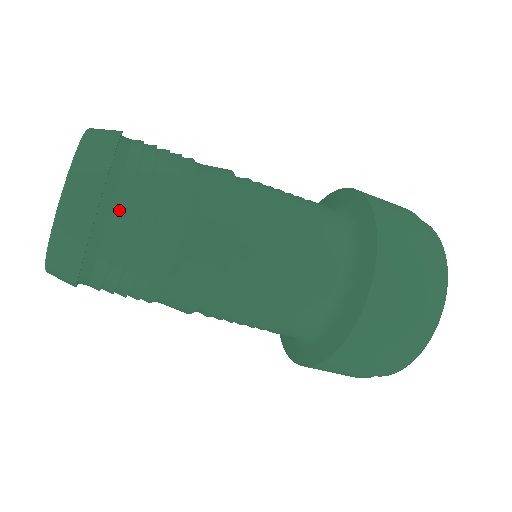
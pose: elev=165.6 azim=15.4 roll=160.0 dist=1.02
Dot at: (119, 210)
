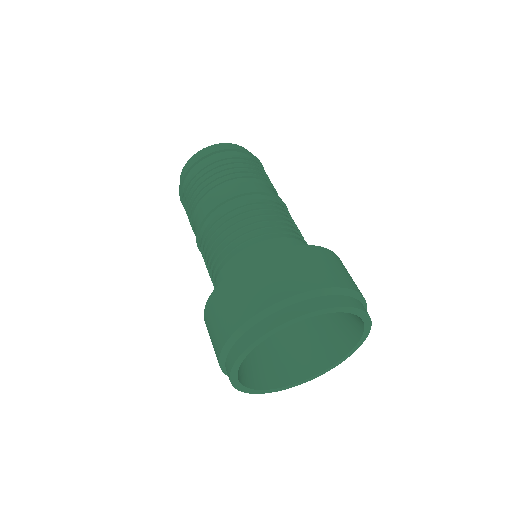
Dot at: (232, 156)
